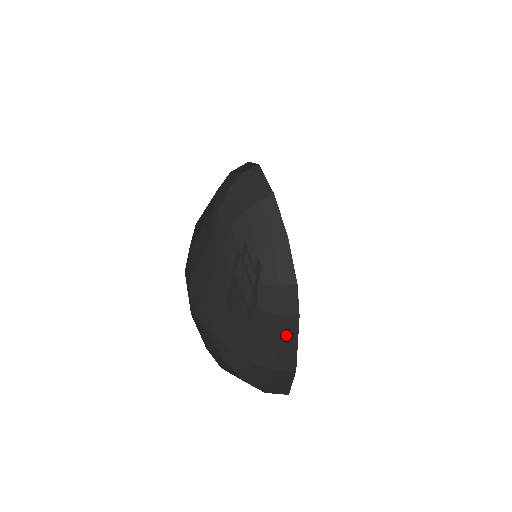
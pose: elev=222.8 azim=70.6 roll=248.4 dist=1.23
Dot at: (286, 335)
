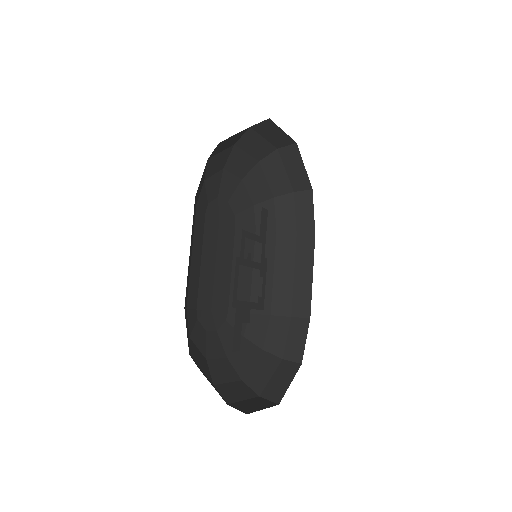
Dot at: (301, 266)
